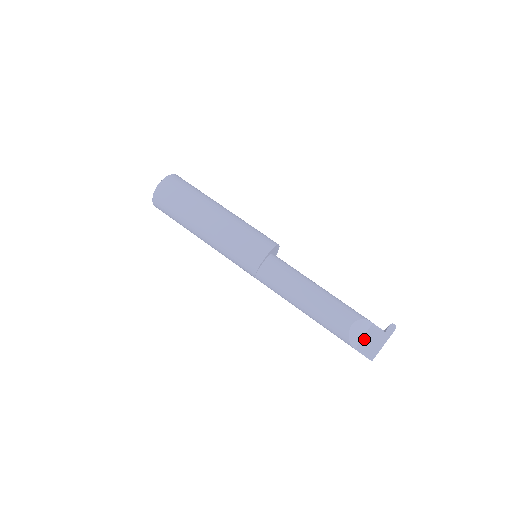
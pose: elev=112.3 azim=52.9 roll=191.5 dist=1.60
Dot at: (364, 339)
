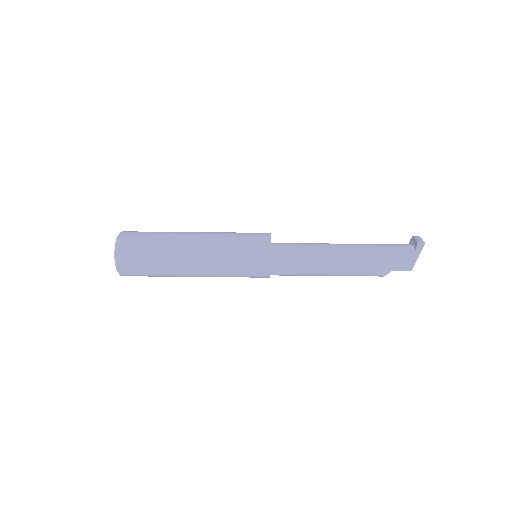
Dot at: (397, 262)
